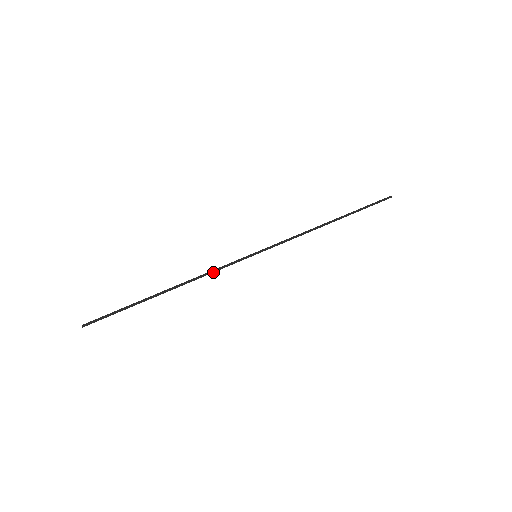
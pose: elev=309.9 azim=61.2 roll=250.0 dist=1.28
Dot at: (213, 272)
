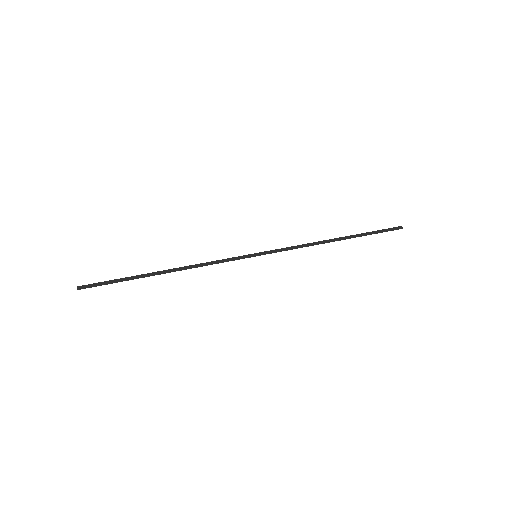
Dot at: (212, 264)
